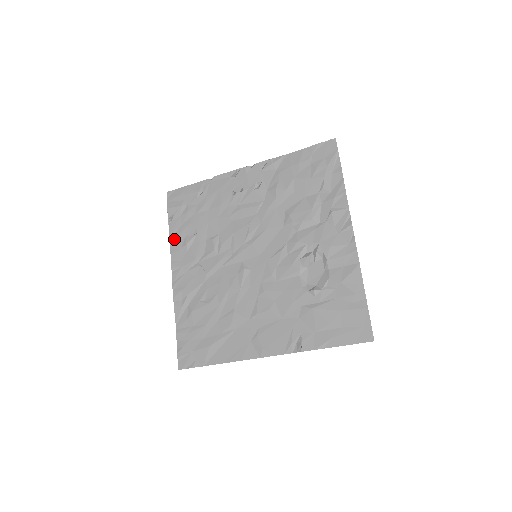
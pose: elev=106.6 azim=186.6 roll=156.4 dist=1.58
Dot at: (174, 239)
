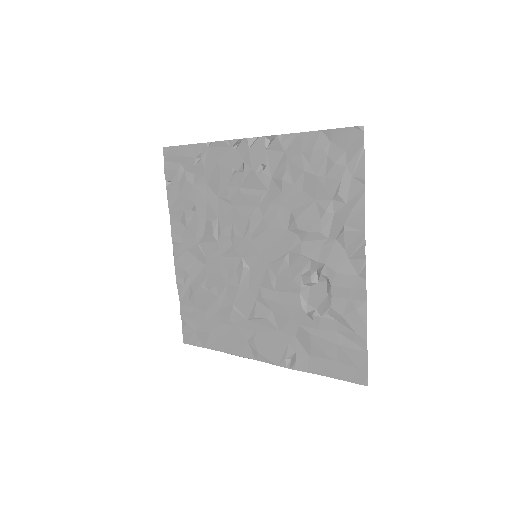
Dot at: (173, 209)
